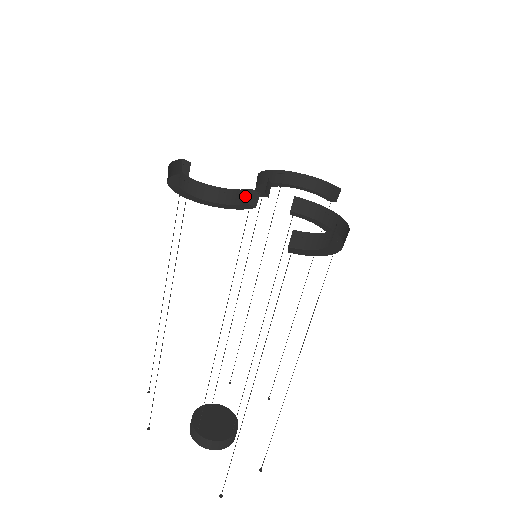
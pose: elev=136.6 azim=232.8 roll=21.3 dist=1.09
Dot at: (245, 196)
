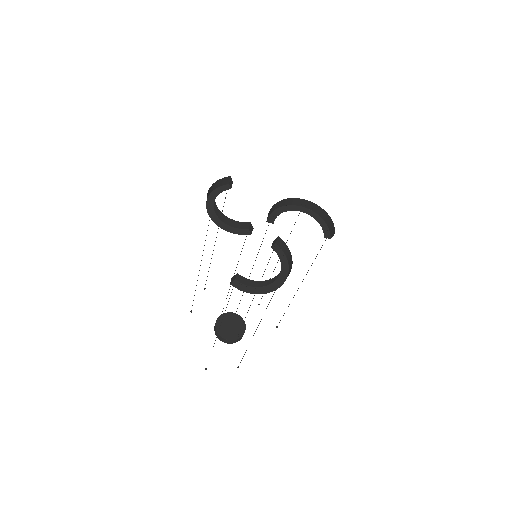
Dot at: (246, 225)
